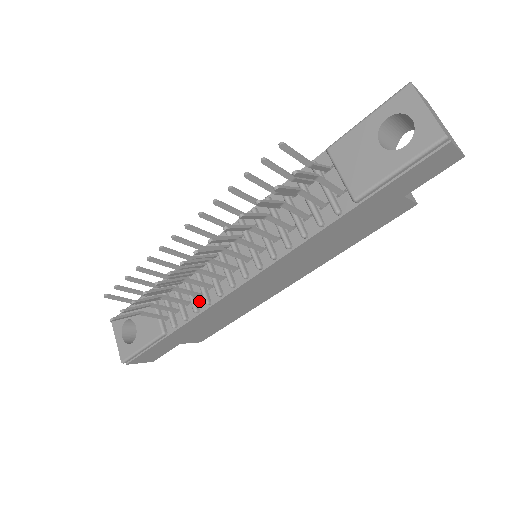
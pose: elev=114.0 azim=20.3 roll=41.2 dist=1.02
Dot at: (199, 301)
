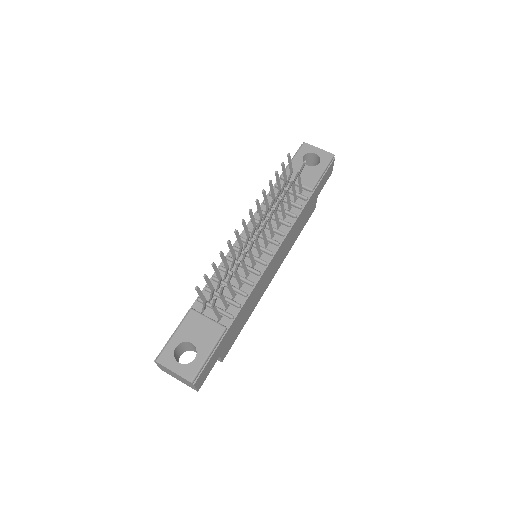
Dot at: (243, 289)
